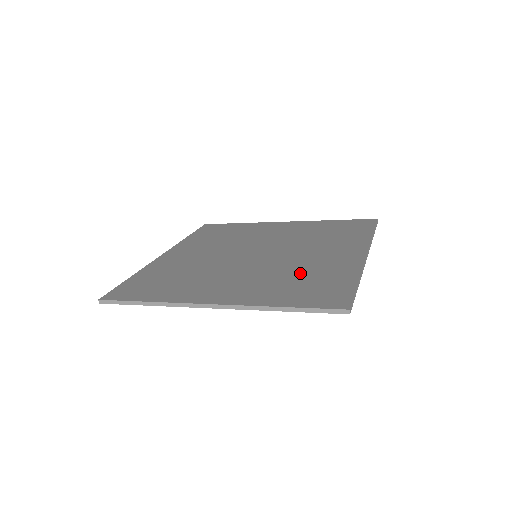
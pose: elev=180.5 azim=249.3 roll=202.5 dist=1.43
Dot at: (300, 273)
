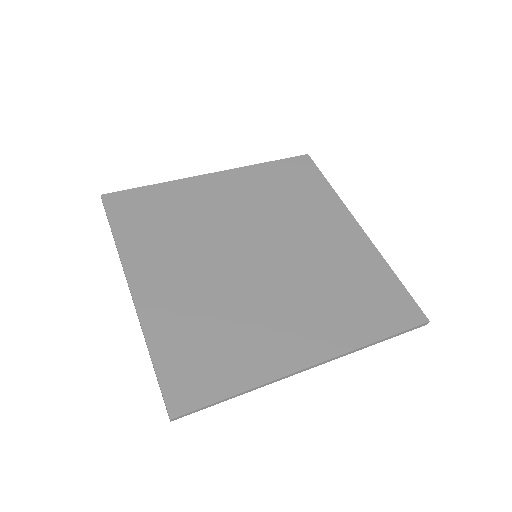
Dot at: (230, 326)
